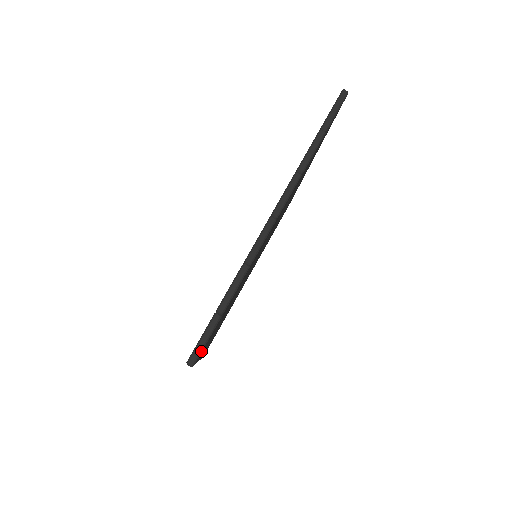
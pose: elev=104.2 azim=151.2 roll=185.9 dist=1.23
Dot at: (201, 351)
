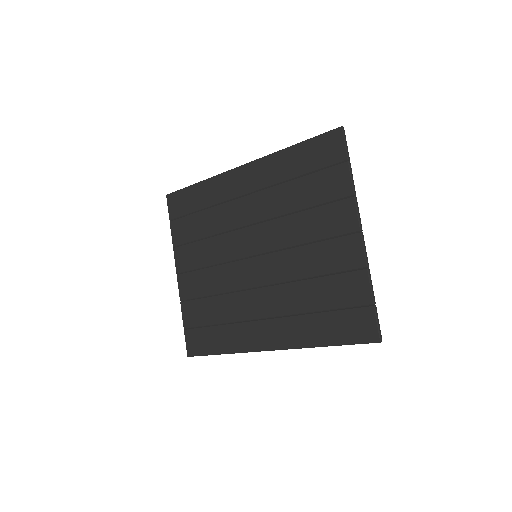
Dot at: (380, 330)
